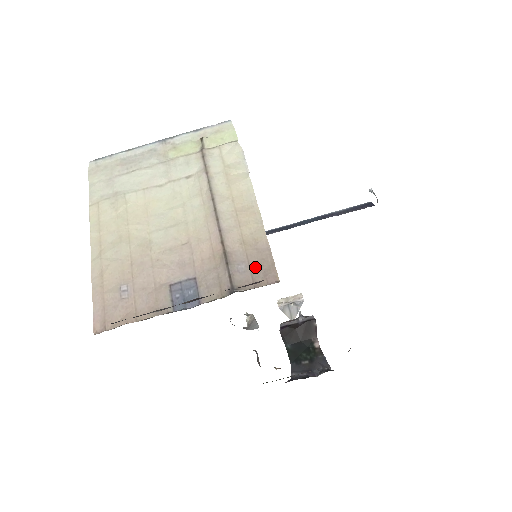
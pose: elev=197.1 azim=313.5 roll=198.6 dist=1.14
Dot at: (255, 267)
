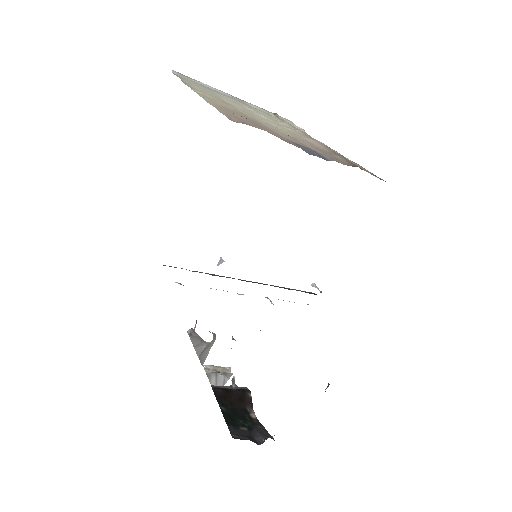
Dot at: (364, 170)
